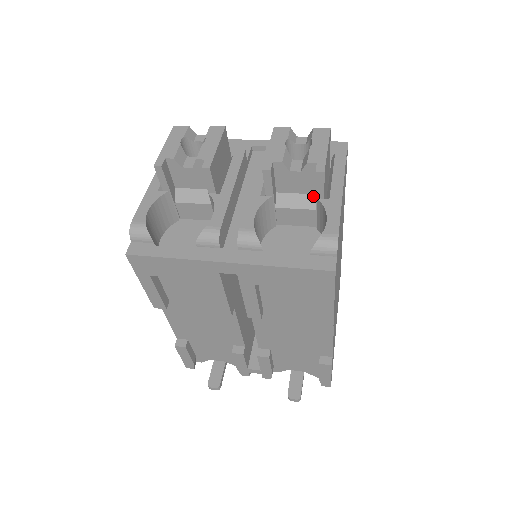
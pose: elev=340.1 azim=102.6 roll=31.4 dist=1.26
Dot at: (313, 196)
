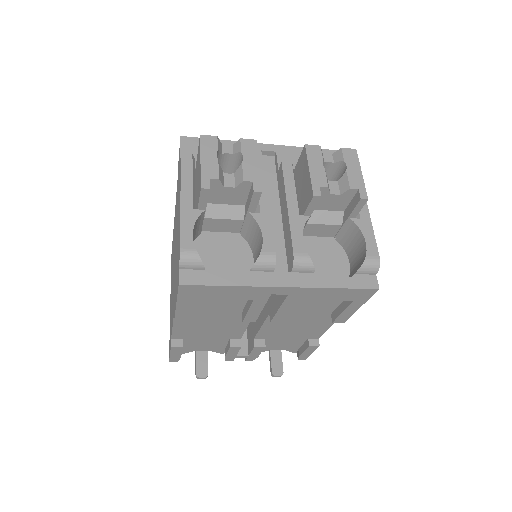
Dot at: (340, 213)
